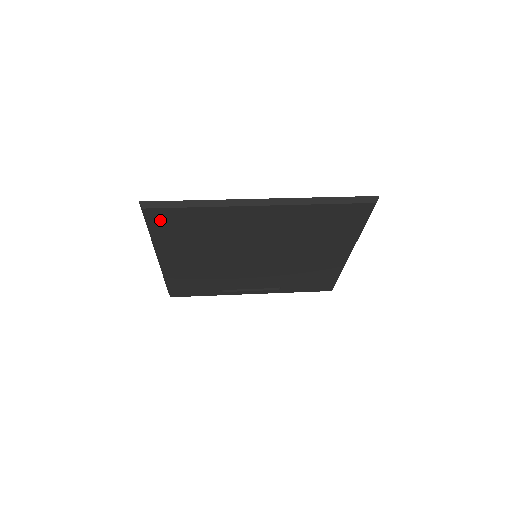
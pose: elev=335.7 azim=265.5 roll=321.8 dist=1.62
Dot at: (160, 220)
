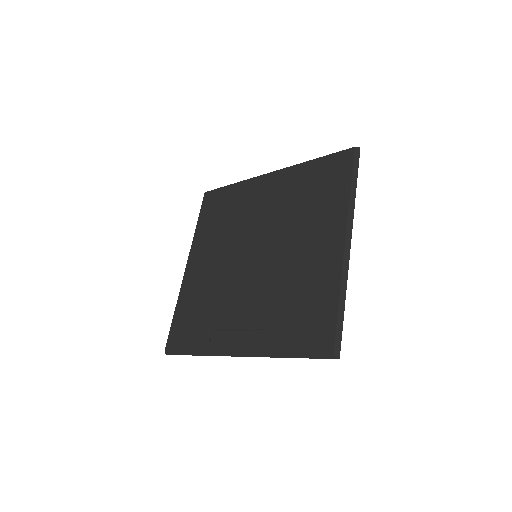
Dot at: (209, 204)
